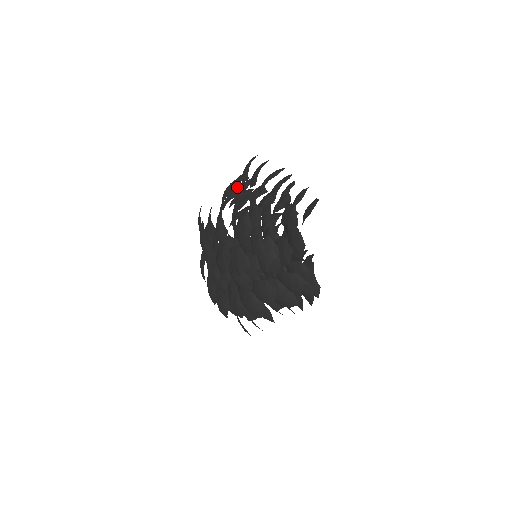
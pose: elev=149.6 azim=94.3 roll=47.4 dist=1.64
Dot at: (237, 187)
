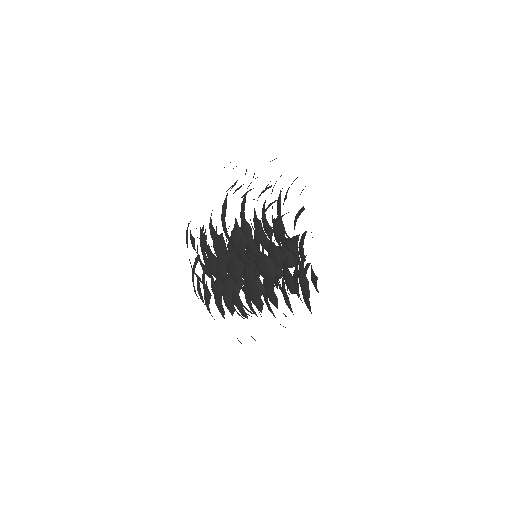
Dot at: occluded
